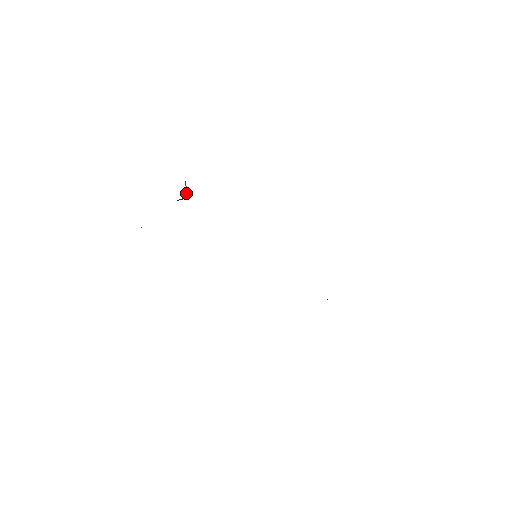
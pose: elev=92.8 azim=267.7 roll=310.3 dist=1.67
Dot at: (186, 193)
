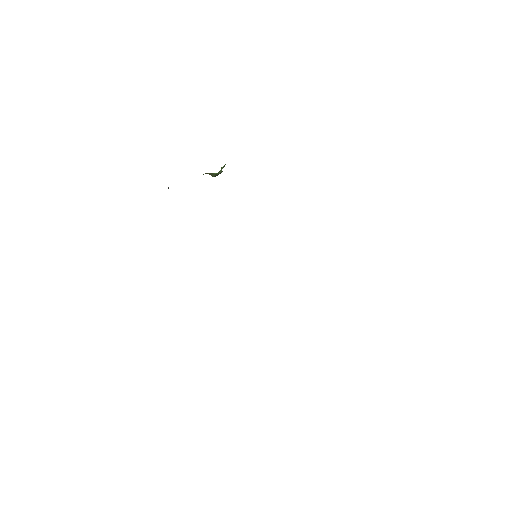
Dot at: (219, 173)
